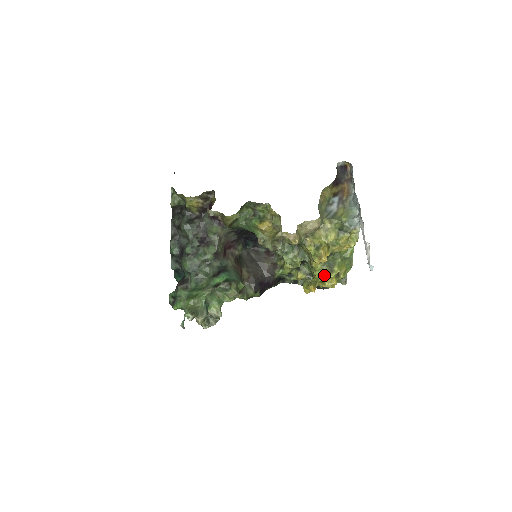
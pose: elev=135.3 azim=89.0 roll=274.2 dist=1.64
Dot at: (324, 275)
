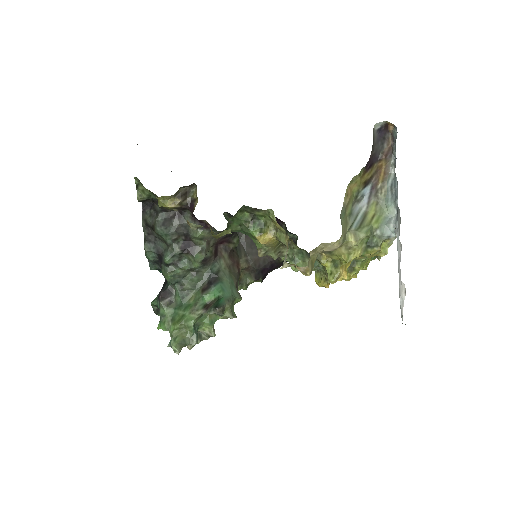
Dot at: occluded
